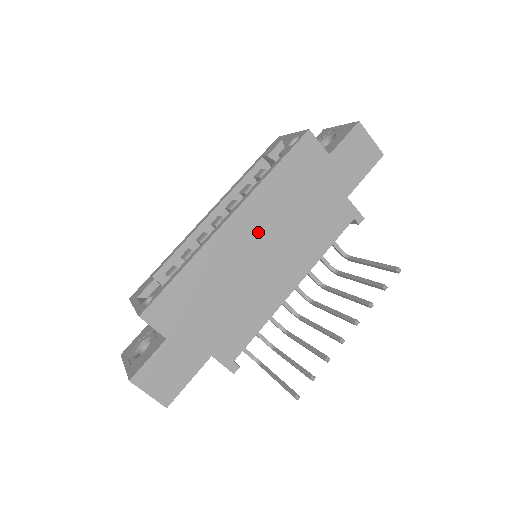
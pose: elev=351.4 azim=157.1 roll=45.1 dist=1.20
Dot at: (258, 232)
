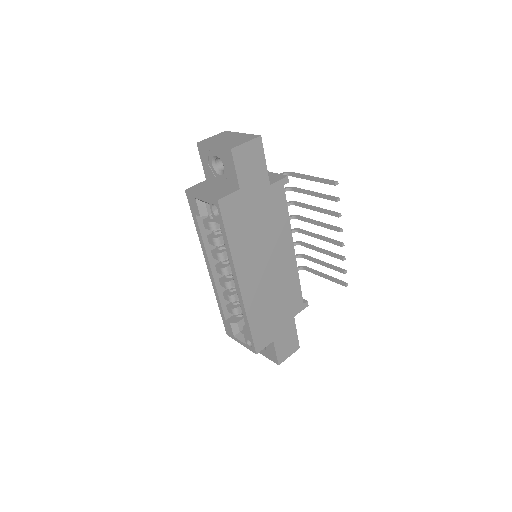
Dot at: (255, 266)
